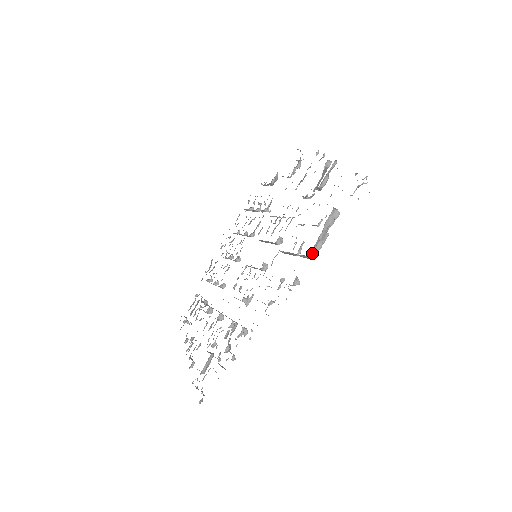
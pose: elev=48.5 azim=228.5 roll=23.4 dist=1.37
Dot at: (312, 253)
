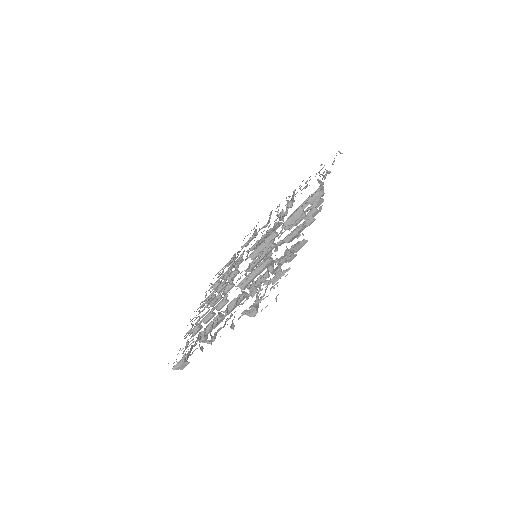
Dot at: (320, 190)
